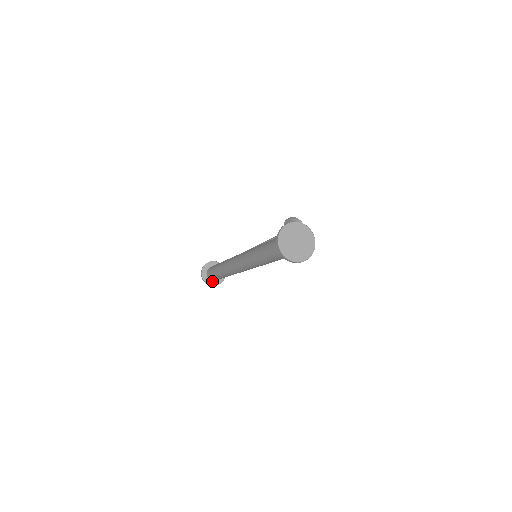
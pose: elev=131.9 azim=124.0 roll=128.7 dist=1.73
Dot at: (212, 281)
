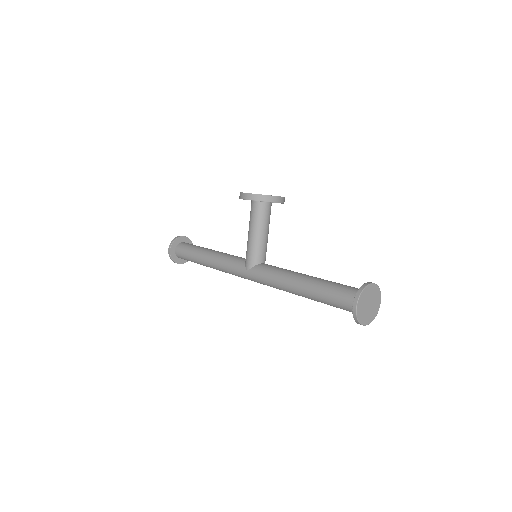
Dot at: occluded
